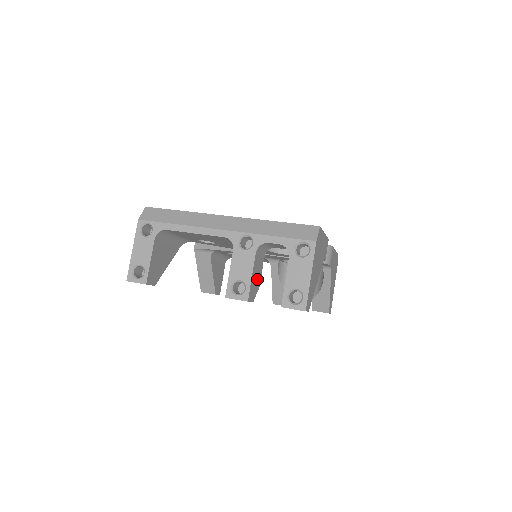
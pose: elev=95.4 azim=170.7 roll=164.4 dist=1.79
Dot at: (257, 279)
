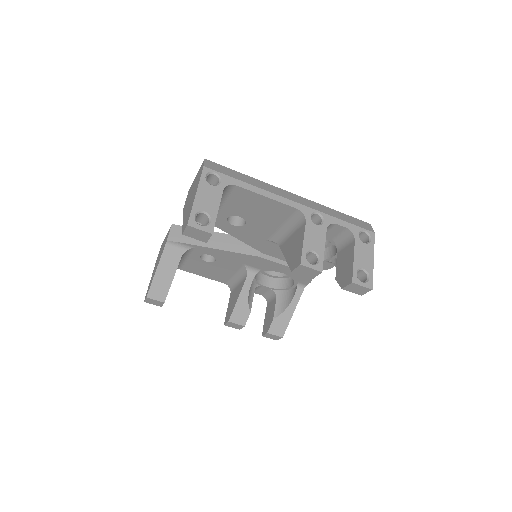
Dot at: occluded
